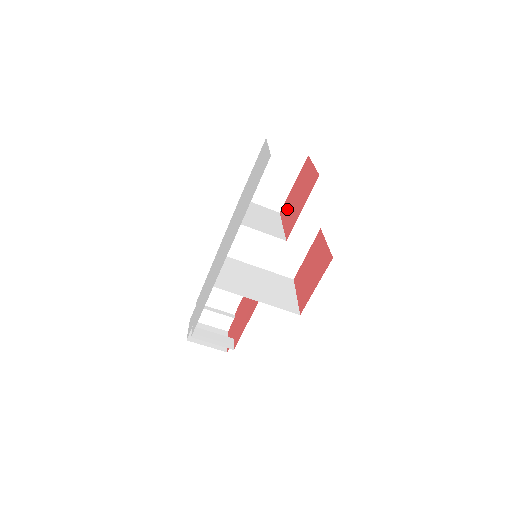
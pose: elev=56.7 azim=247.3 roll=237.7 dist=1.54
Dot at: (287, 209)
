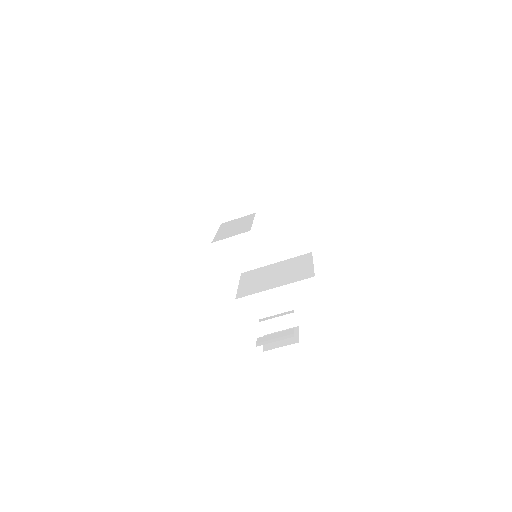
Dot at: occluded
